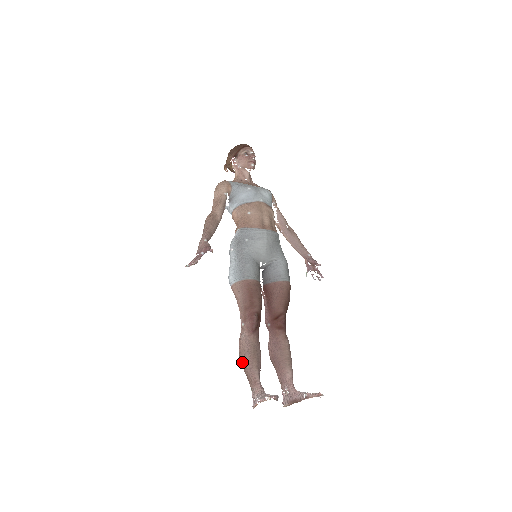
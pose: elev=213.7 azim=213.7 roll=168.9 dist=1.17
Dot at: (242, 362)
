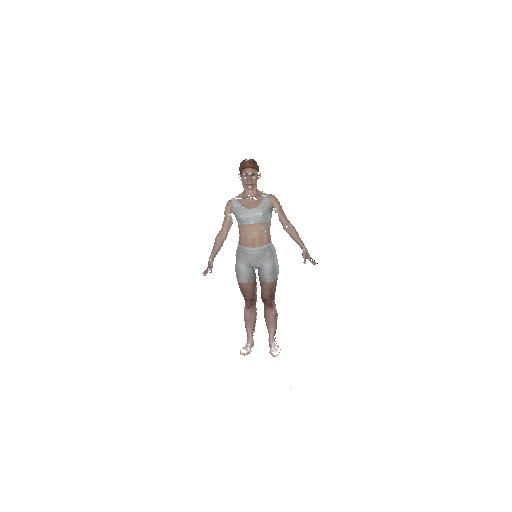
Dot at: occluded
